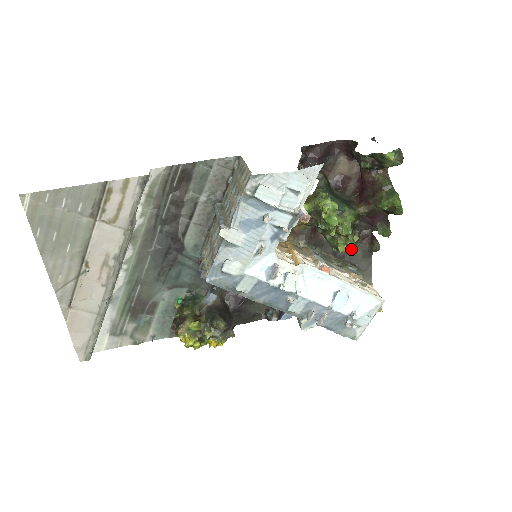
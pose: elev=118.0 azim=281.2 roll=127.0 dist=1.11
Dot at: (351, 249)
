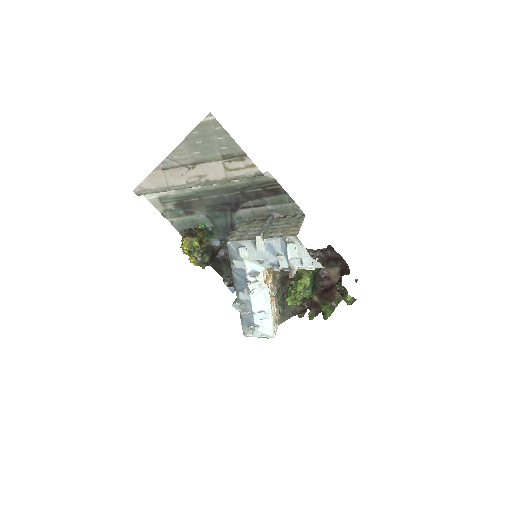
Dot at: occluded
